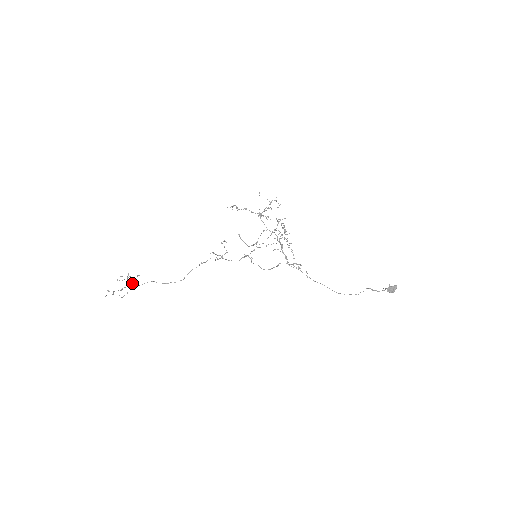
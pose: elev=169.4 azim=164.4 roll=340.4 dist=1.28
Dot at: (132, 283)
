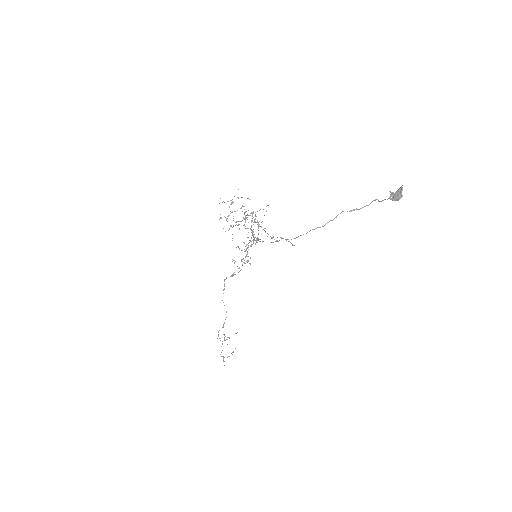
Dot at: (224, 340)
